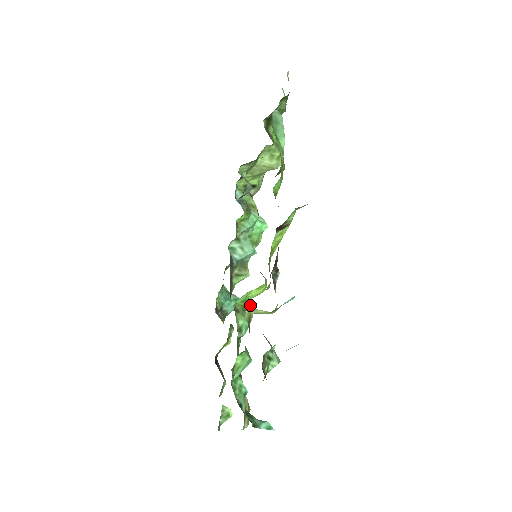
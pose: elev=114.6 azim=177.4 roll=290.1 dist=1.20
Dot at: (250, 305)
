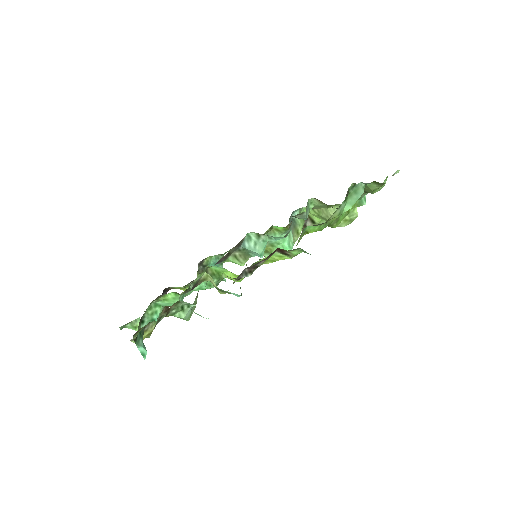
Dot at: (219, 279)
